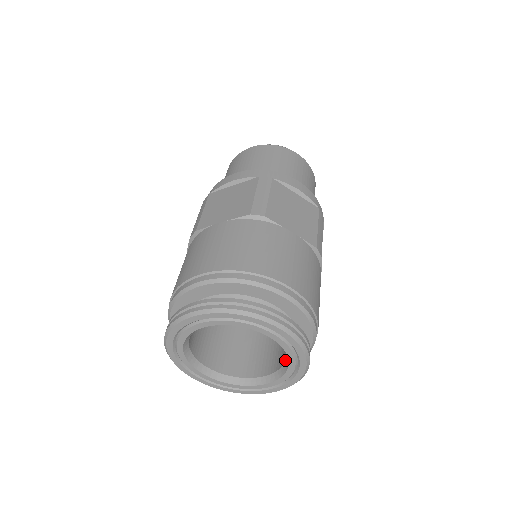
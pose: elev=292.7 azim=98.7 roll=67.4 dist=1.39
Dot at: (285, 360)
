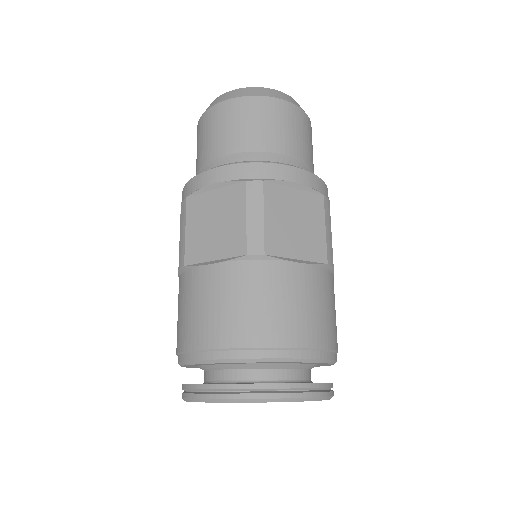
Dot at: occluded
